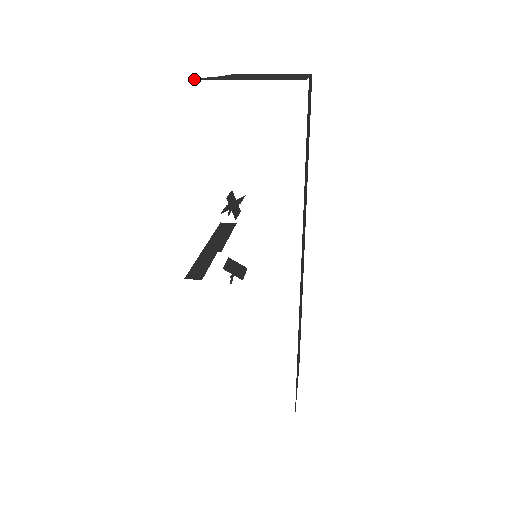
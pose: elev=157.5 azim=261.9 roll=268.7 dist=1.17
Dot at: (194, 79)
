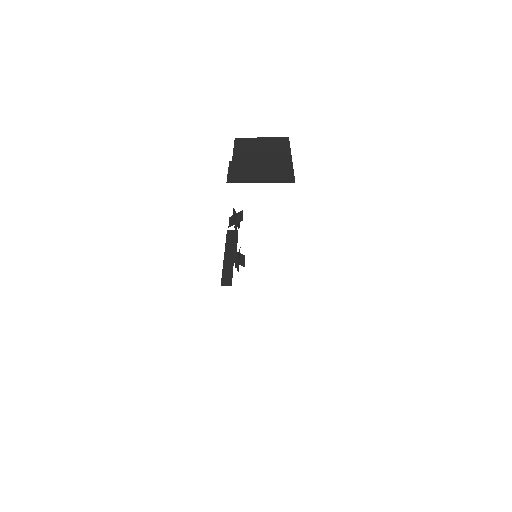
Dot at: (227, 180)
